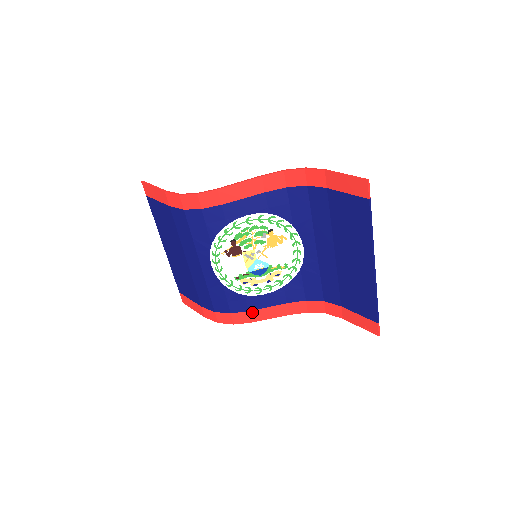
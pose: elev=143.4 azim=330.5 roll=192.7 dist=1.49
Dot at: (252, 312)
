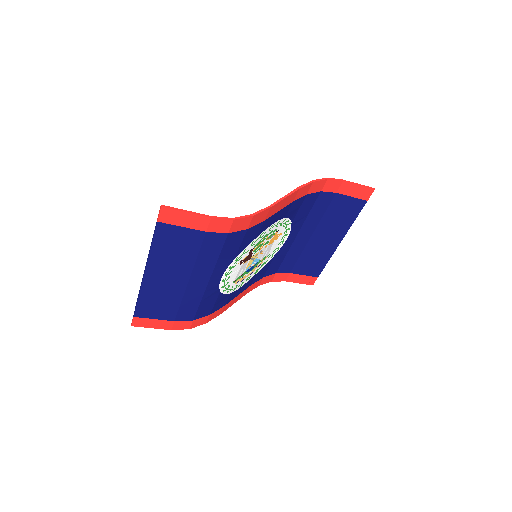
Dot at: (226, 305)
